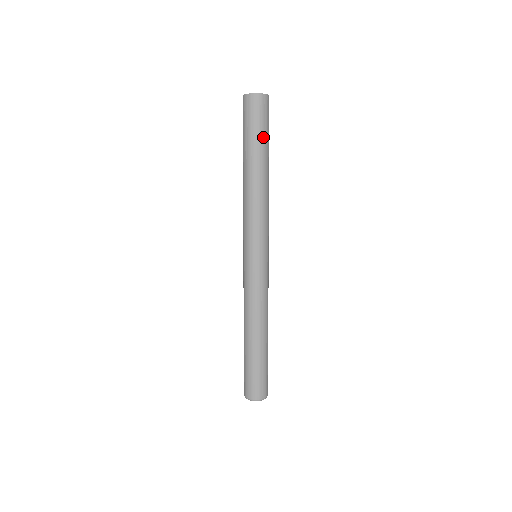
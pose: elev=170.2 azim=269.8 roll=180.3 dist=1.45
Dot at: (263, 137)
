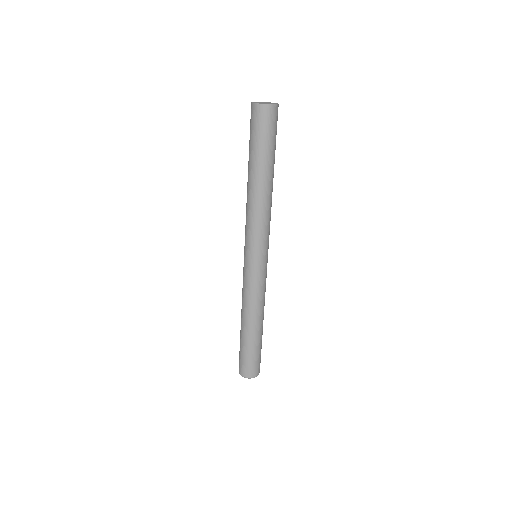
Dot at: (259, 148)
